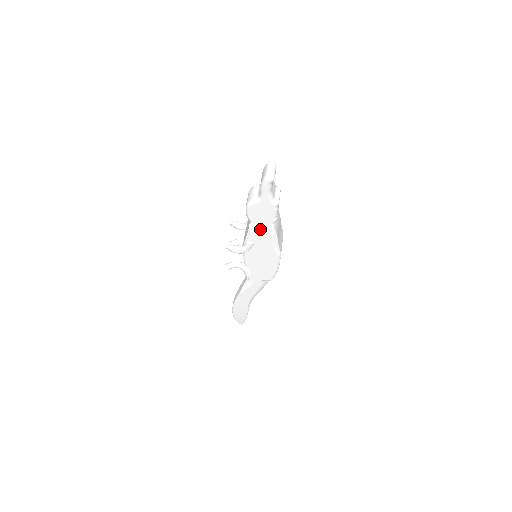
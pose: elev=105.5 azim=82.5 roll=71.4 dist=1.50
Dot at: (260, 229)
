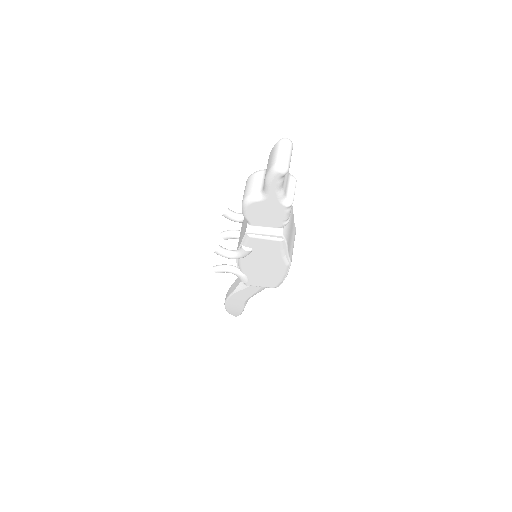
Dot at: (262, 234)
